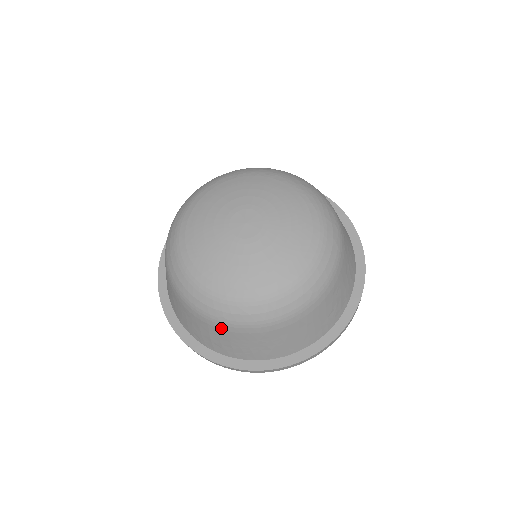
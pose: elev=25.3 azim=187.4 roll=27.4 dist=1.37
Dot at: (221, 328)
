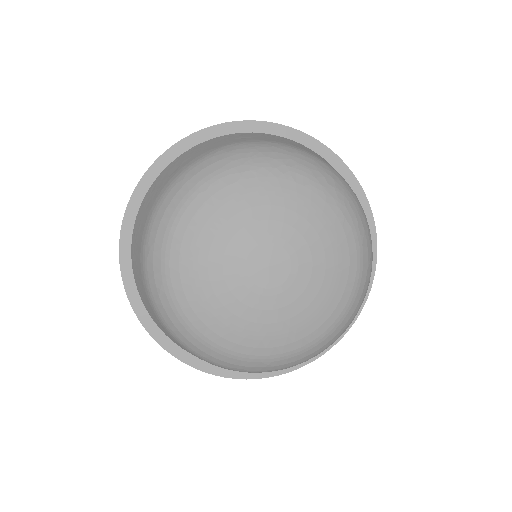
Dot at: occluded
